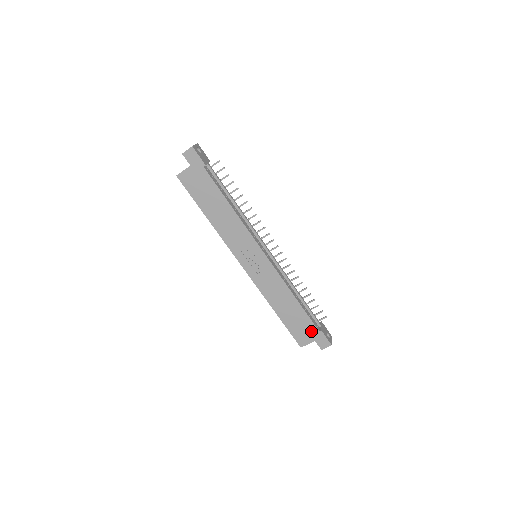
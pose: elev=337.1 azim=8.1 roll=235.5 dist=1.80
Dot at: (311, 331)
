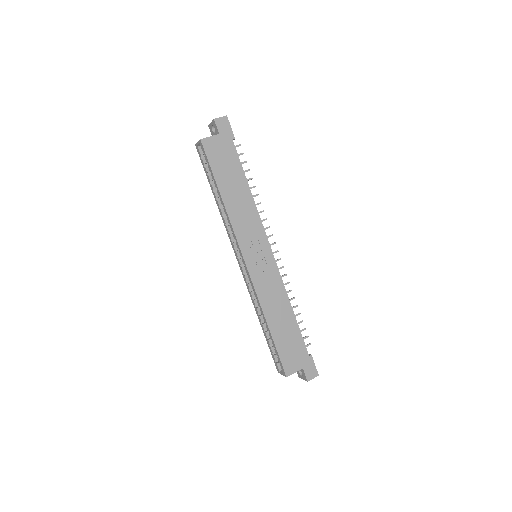
Dot at: (301, 355)
